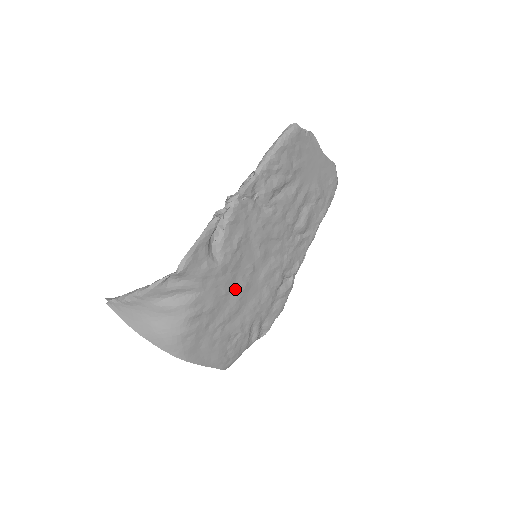
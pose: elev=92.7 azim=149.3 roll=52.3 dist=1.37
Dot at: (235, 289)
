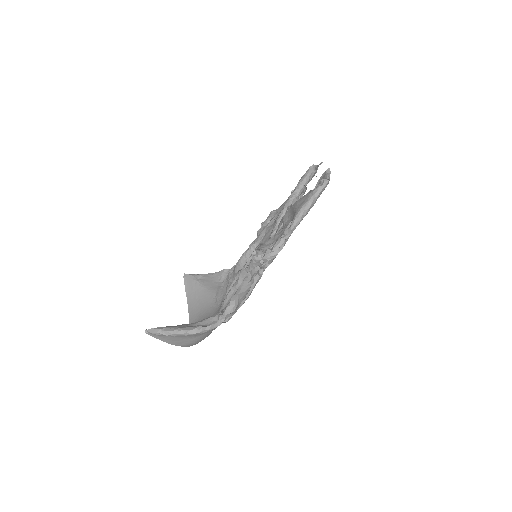
Dot at: occluded
